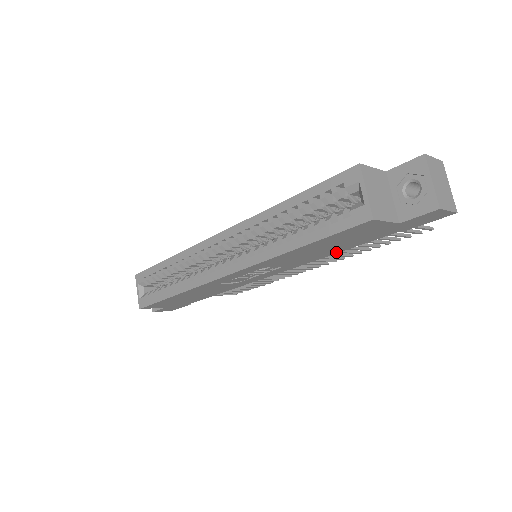
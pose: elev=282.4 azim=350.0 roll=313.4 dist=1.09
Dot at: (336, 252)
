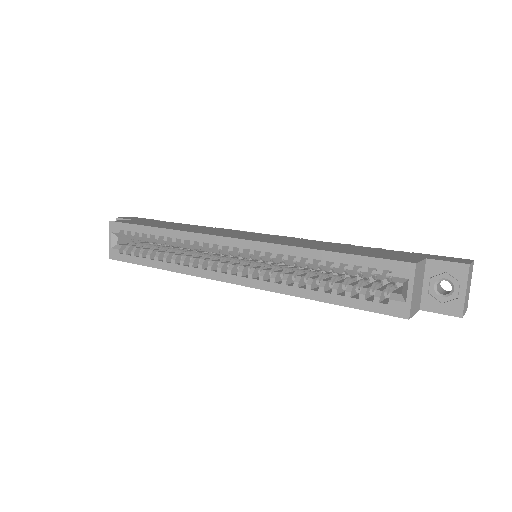
Dot at: occluded
